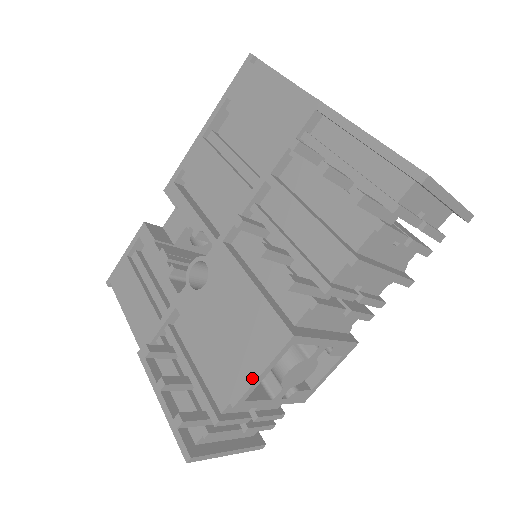
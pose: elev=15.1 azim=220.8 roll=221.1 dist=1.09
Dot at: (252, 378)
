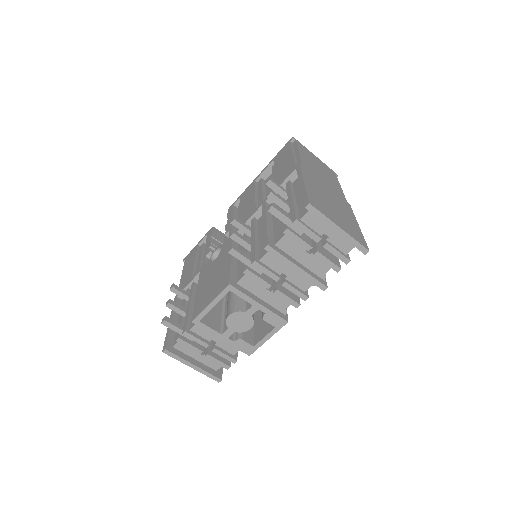
Dot at: (205, 306)
